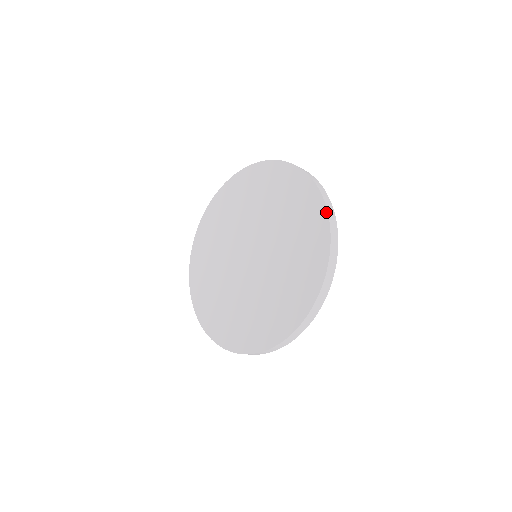
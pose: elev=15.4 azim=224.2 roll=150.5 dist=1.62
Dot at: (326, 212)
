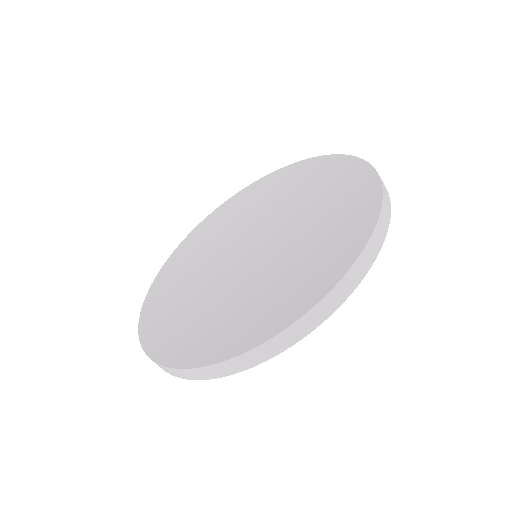
Dot at: (305, 160)
